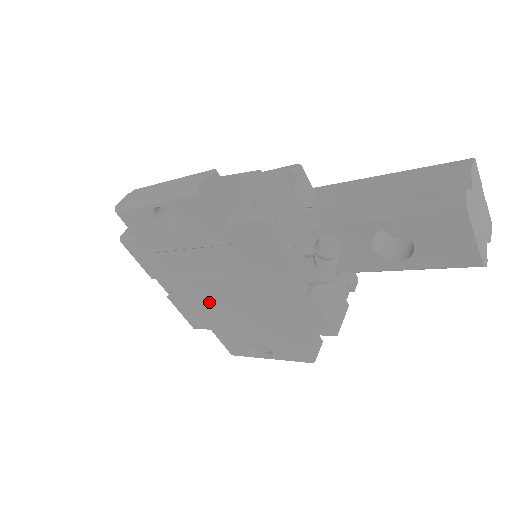
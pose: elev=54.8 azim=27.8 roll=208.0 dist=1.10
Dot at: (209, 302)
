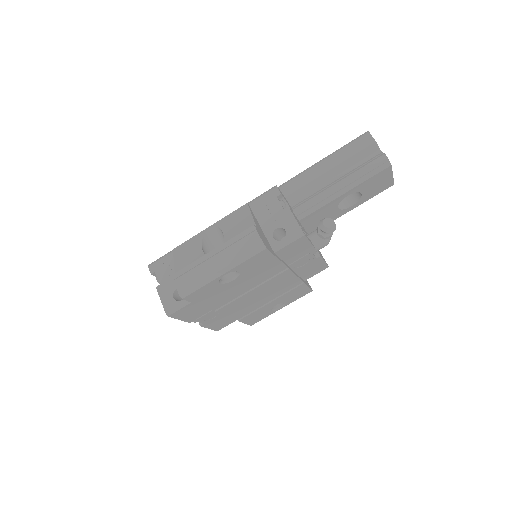
Dot at: (246, 306)
